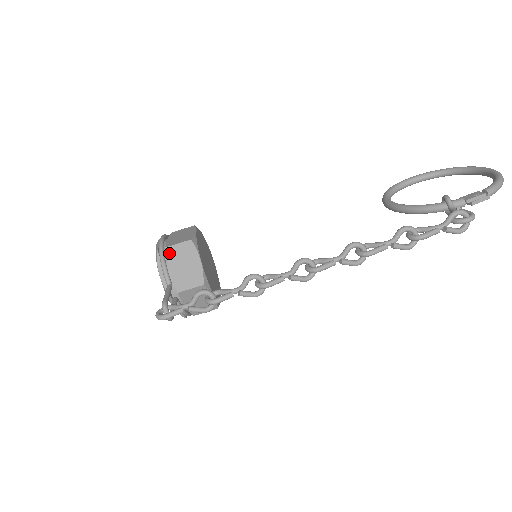
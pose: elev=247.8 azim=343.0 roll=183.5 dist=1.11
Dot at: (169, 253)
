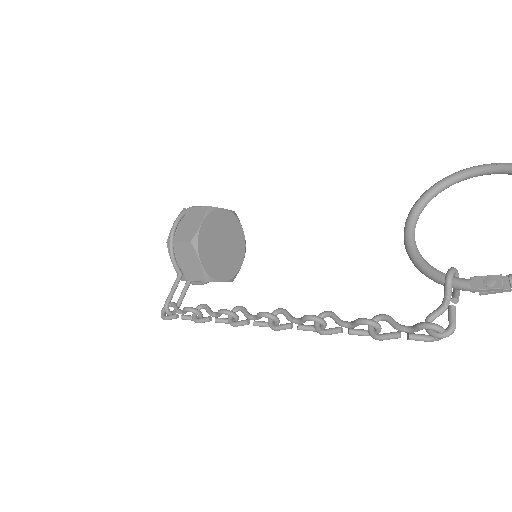
Dot at: (176, 248)
